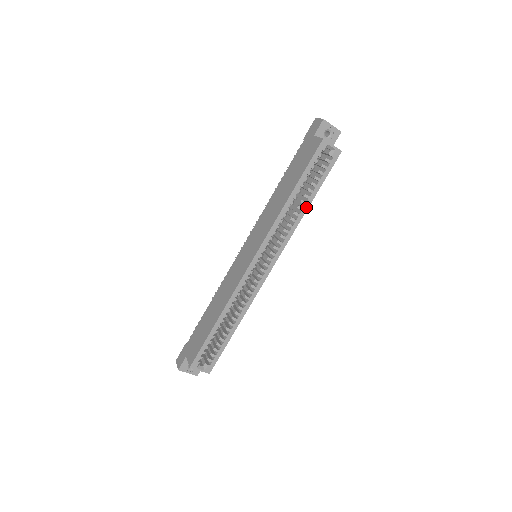
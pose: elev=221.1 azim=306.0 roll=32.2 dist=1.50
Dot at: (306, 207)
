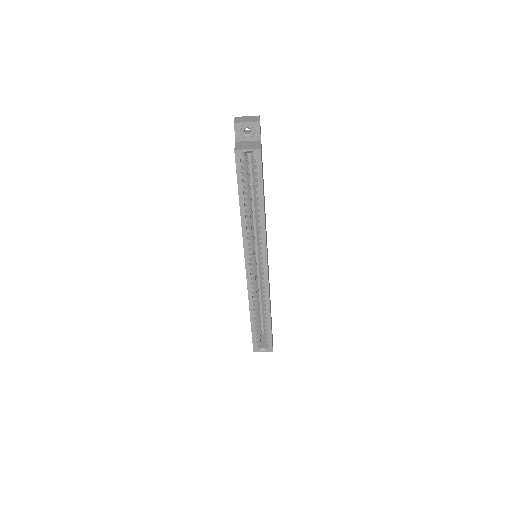
Dot at: (262, 209)
